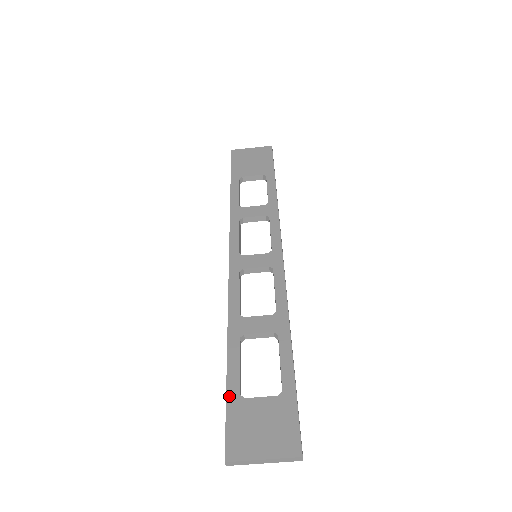
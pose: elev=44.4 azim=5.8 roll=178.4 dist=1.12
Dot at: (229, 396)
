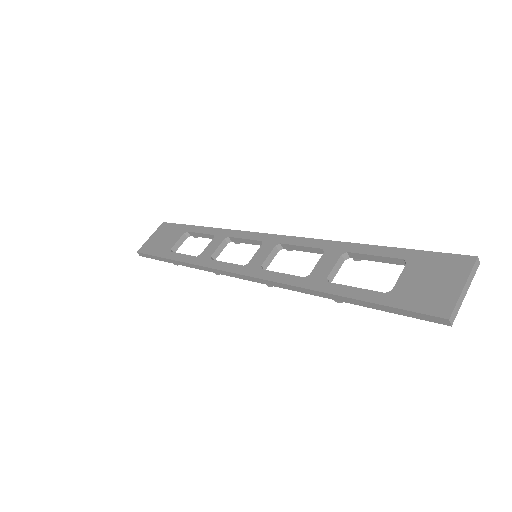
Dot at: (382, 302)
